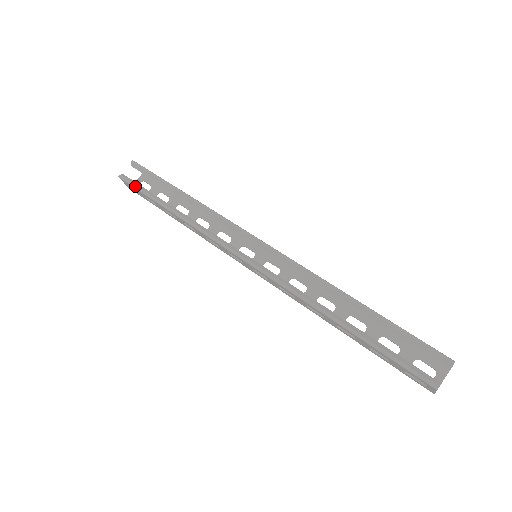
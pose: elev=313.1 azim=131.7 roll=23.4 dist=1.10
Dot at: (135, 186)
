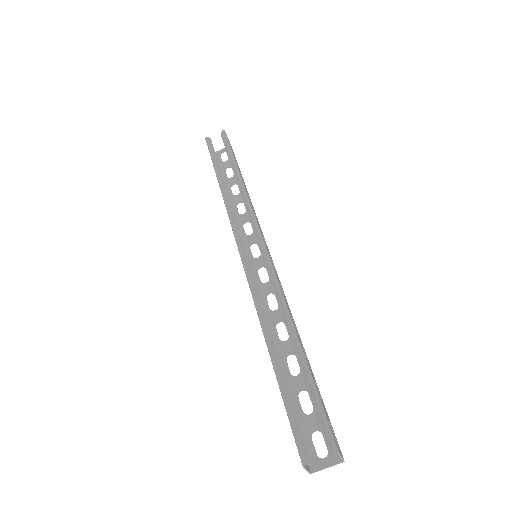
Dot at: (210, 151)
